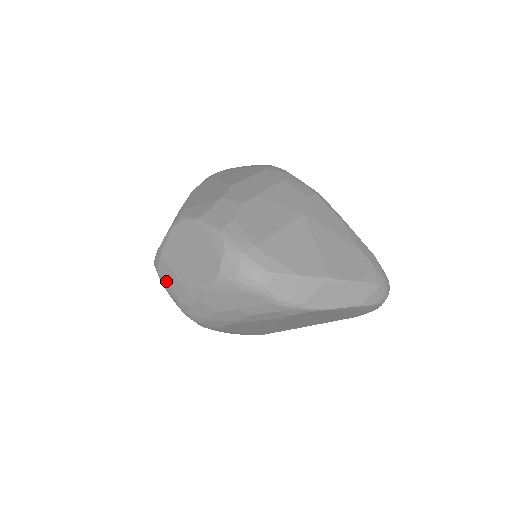
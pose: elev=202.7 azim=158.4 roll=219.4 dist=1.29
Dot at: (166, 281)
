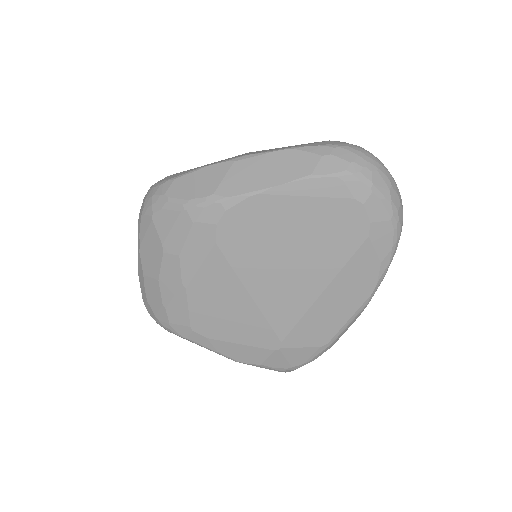
Dot at: occluded
